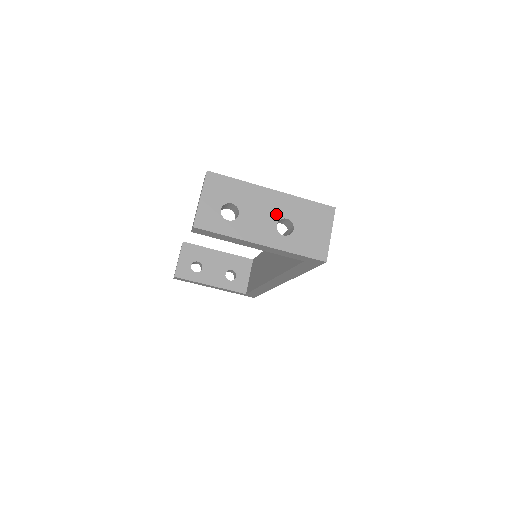
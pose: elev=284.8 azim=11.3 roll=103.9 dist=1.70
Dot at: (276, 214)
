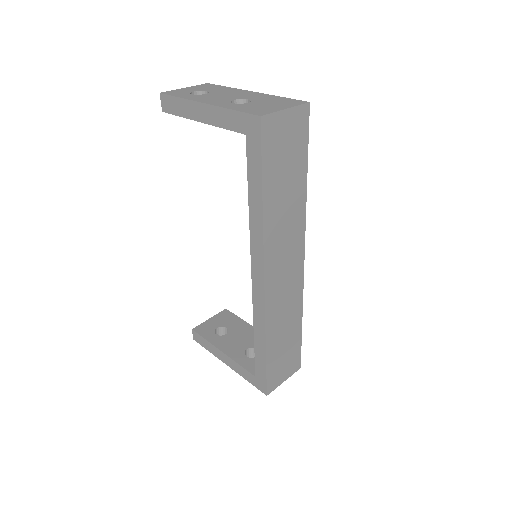
Dot at: (240, 97)
